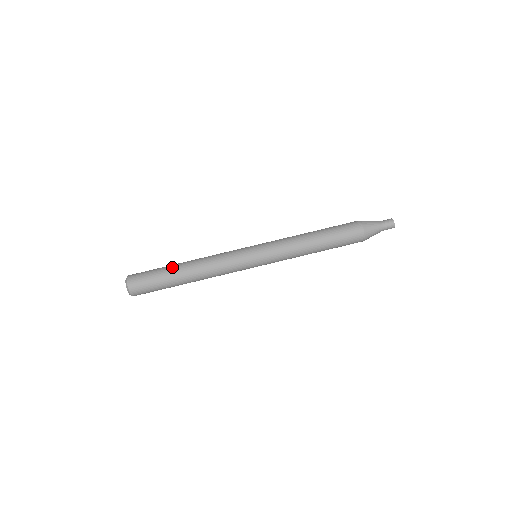
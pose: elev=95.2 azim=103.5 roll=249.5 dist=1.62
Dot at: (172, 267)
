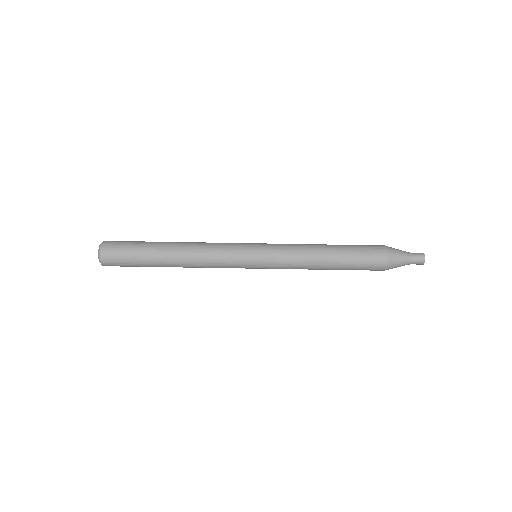
Dot at: (155, 262)
